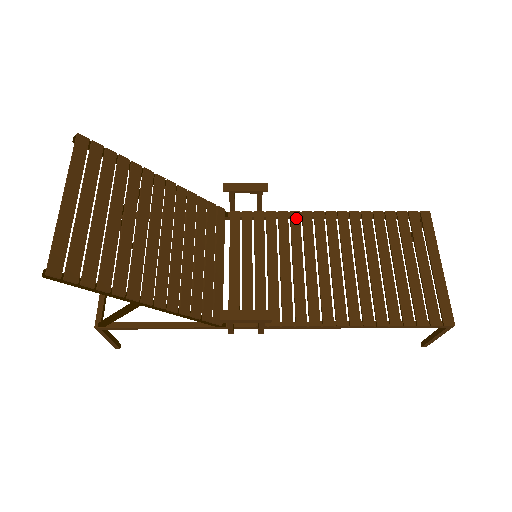
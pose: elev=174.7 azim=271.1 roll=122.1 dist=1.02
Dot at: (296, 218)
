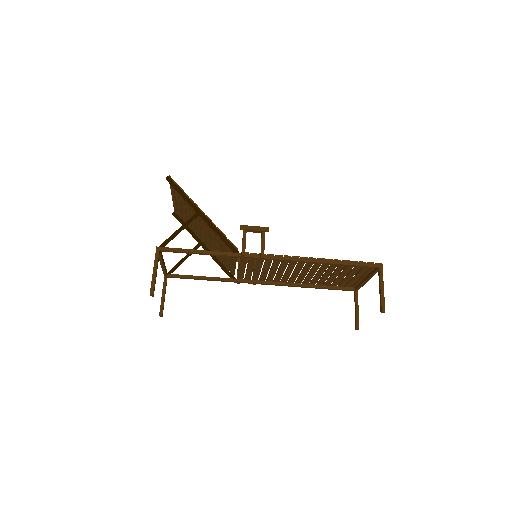
Dot at: (277, 280)
